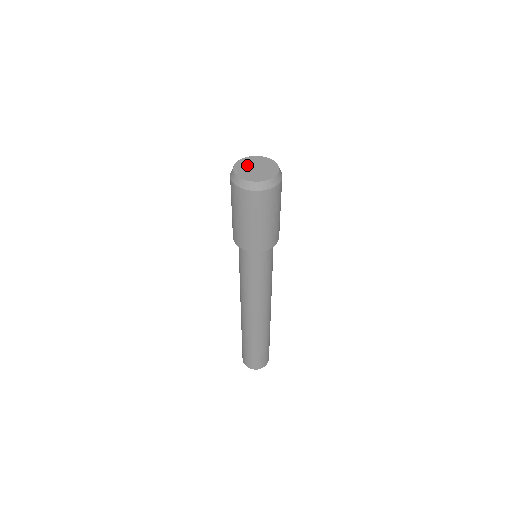
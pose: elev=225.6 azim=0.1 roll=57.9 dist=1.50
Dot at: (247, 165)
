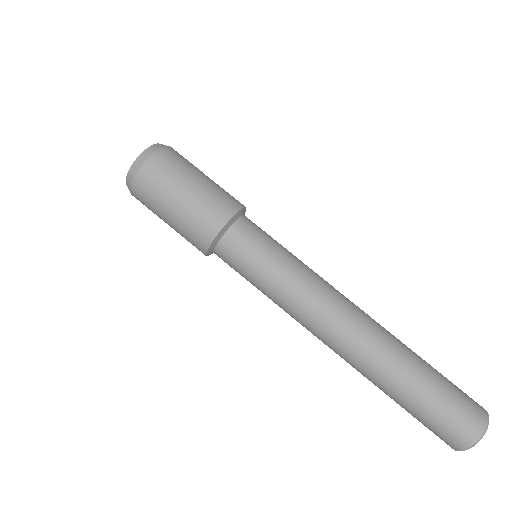
Dot at: occluded
